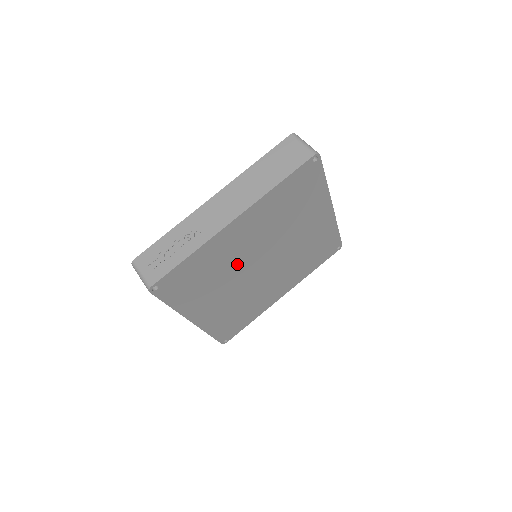
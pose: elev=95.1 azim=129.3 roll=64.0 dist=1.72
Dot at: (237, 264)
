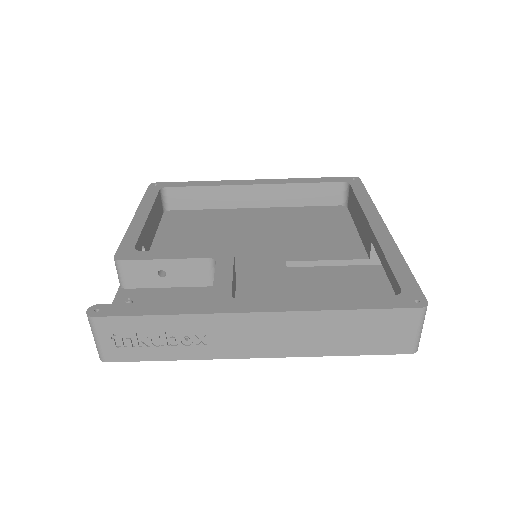
Dot at: occluded
